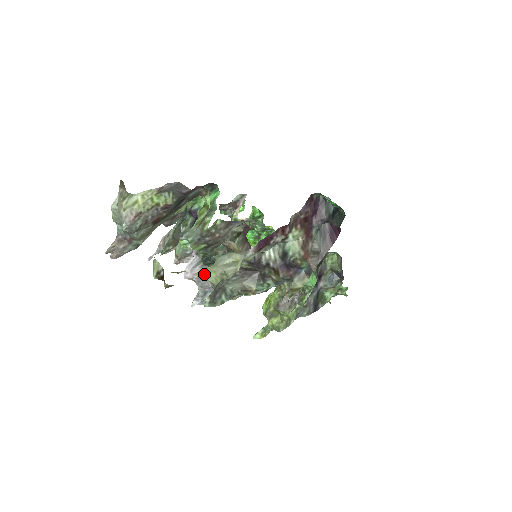
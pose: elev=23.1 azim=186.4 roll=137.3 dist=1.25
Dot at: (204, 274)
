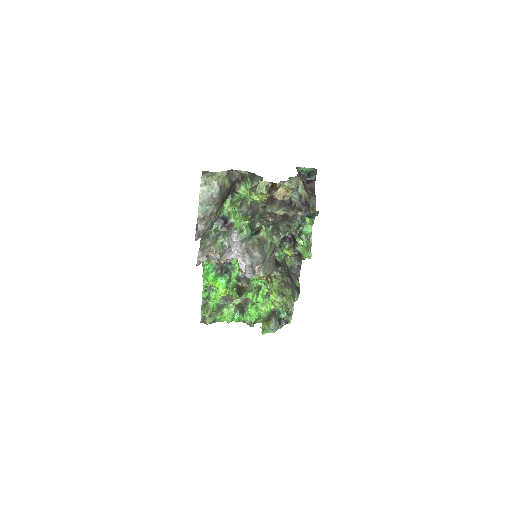
Dot at: (289, 182)
